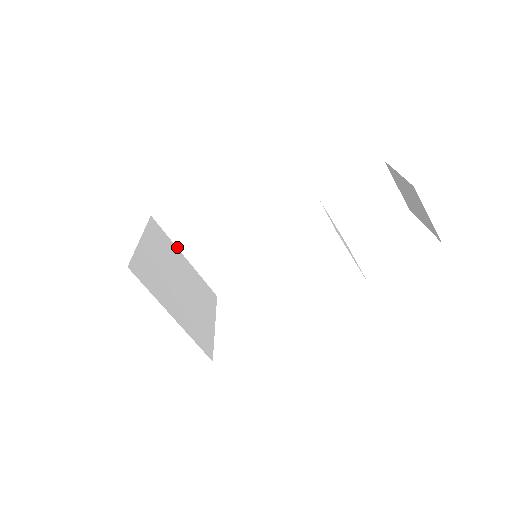
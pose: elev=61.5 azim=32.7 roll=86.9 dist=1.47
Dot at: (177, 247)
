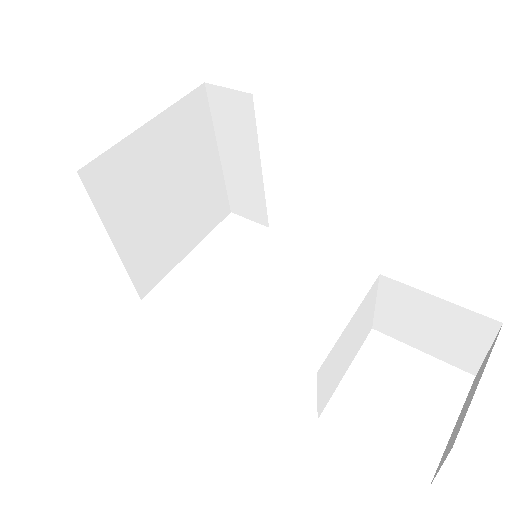
Dot at: (216, 138)
